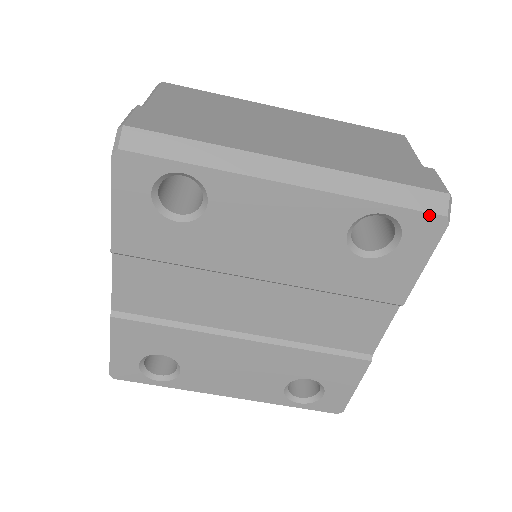
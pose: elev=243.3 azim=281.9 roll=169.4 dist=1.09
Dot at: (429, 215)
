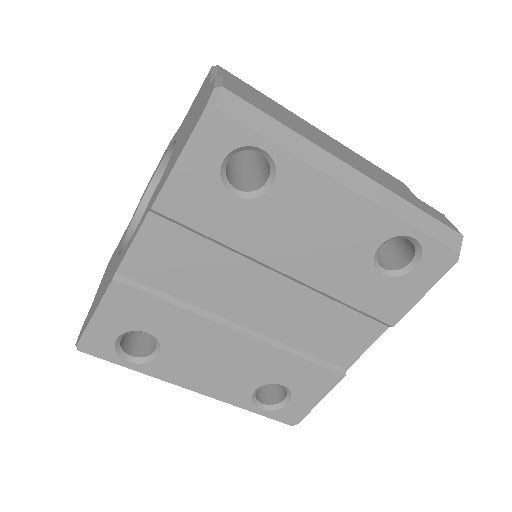
Dot at: (447, 249)
